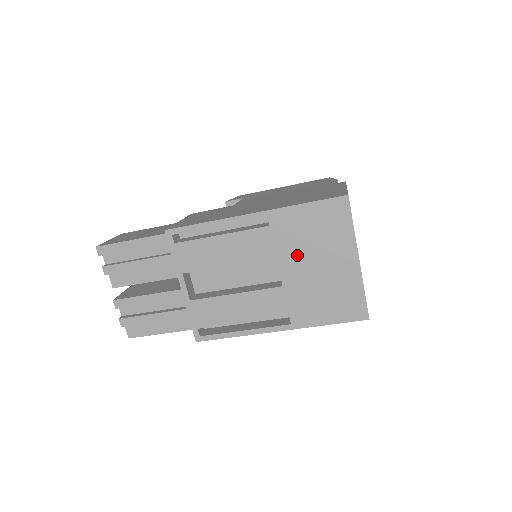
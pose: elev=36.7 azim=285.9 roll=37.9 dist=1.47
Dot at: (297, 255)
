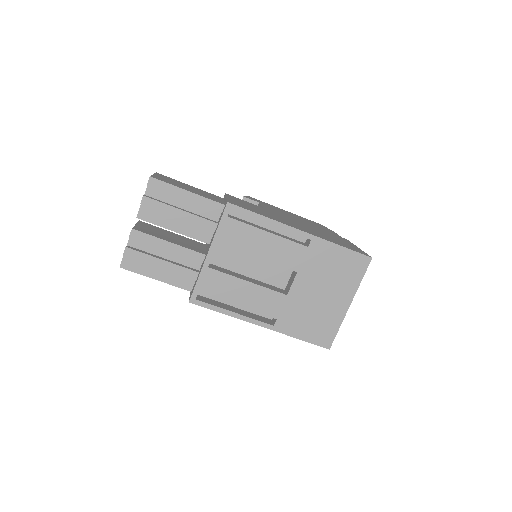
Dot at: (312, 278)
